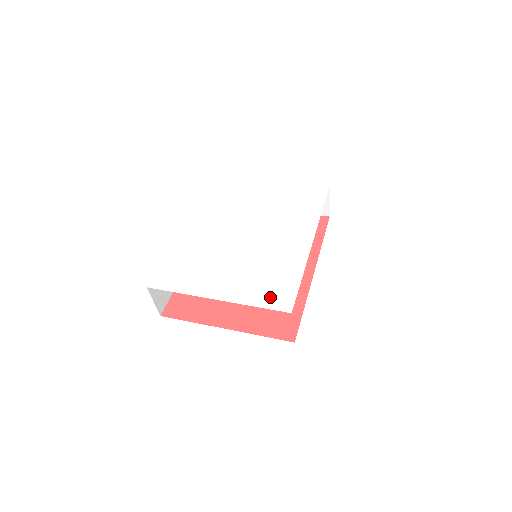
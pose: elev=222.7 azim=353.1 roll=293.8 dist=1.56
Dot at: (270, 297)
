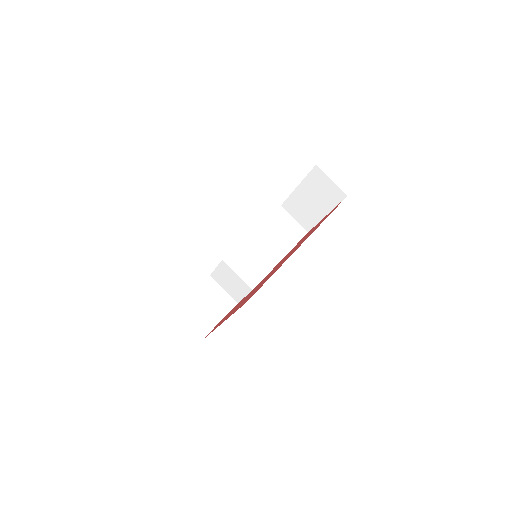
Dot at: occluded
